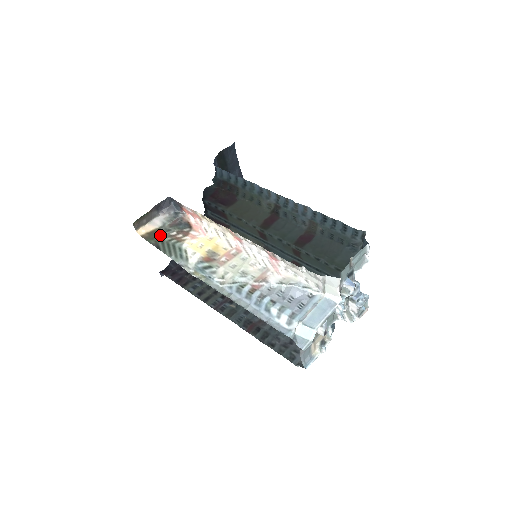
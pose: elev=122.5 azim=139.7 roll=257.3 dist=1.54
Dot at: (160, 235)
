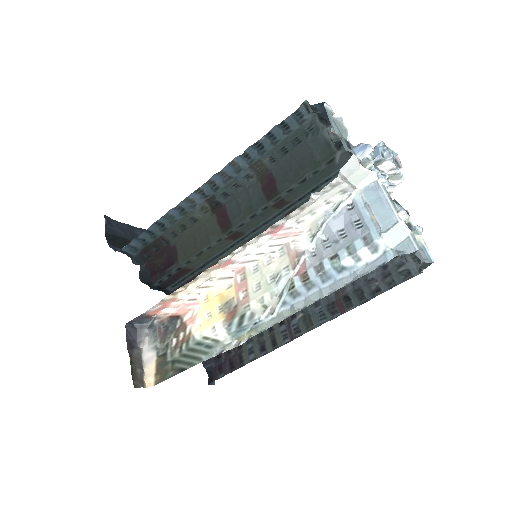
Dot at: (167, 360)
